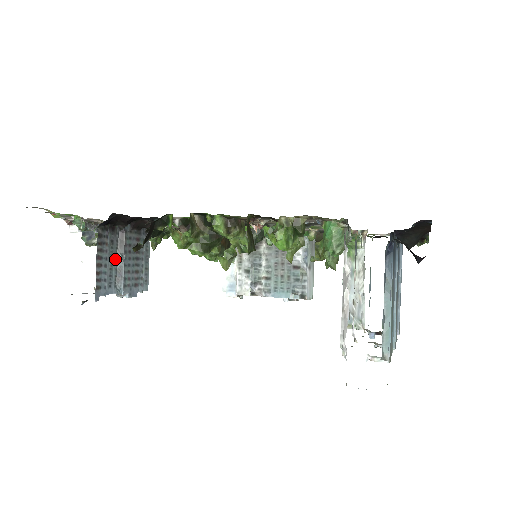
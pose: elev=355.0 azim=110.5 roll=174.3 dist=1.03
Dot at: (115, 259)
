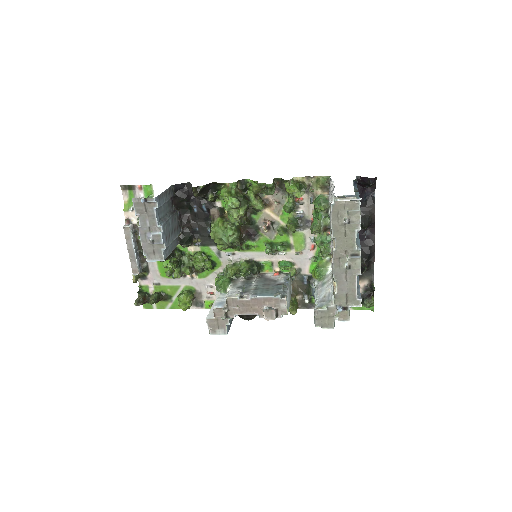
Dot at: (166, 213)
